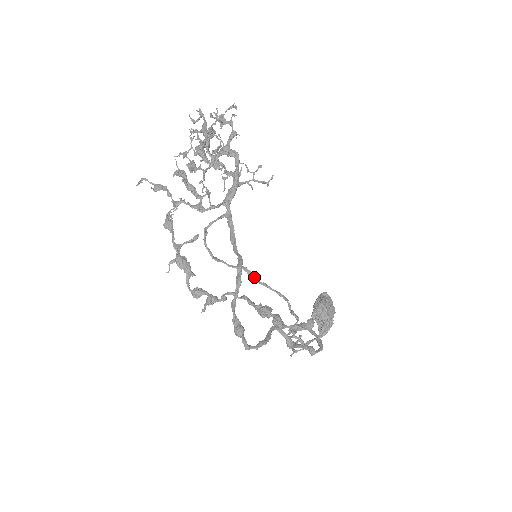
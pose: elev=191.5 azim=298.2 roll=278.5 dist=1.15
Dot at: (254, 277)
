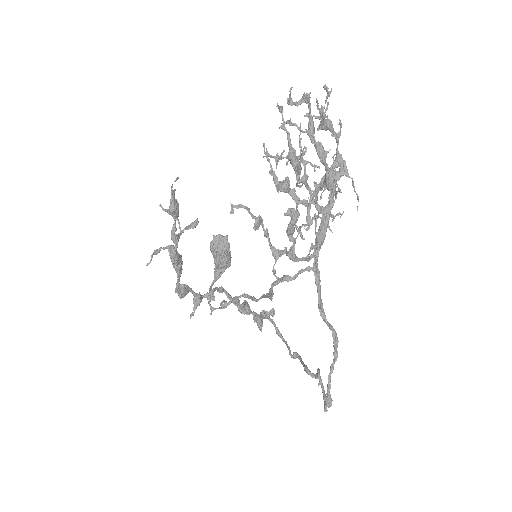
Dot at: (272, 296)
